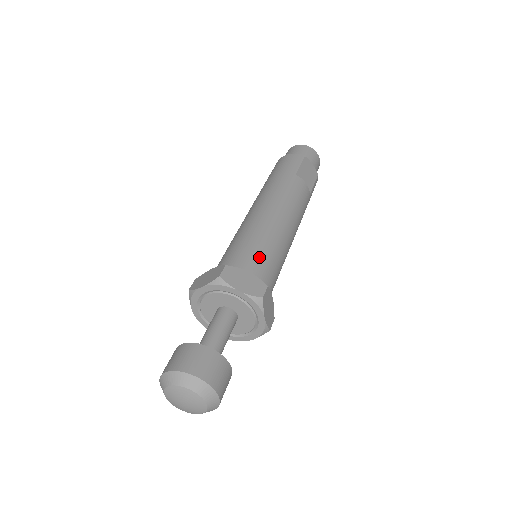
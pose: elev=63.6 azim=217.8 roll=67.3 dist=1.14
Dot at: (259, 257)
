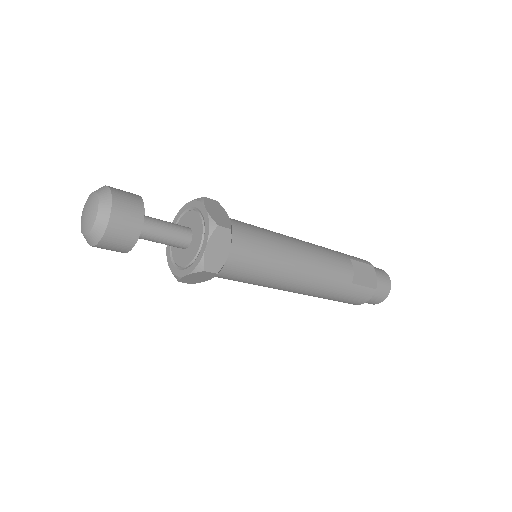
Dot at: (250, 230)
